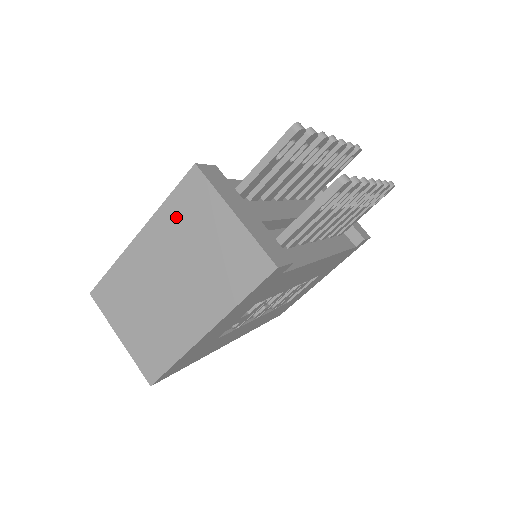
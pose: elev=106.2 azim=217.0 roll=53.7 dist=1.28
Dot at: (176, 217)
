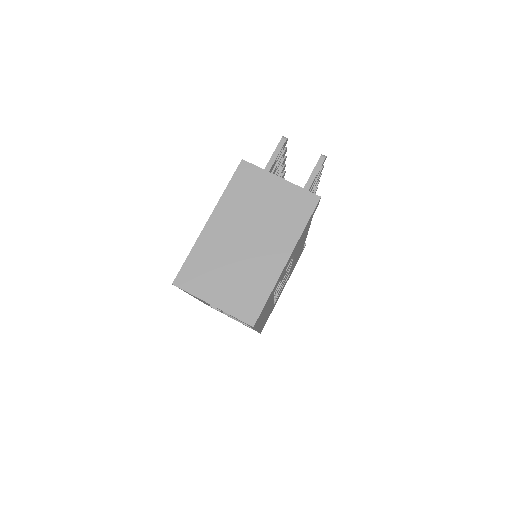
Dot at: (238, 196)
